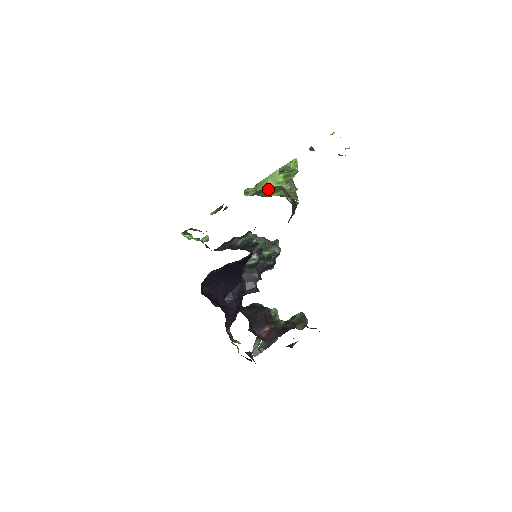
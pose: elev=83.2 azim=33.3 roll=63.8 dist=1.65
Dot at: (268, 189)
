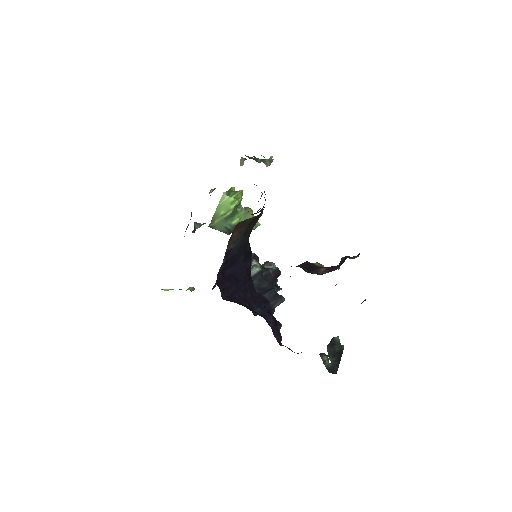
Dot at: (225, 214)
